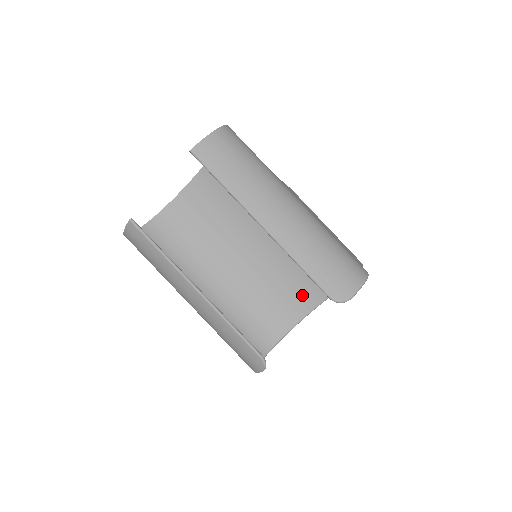
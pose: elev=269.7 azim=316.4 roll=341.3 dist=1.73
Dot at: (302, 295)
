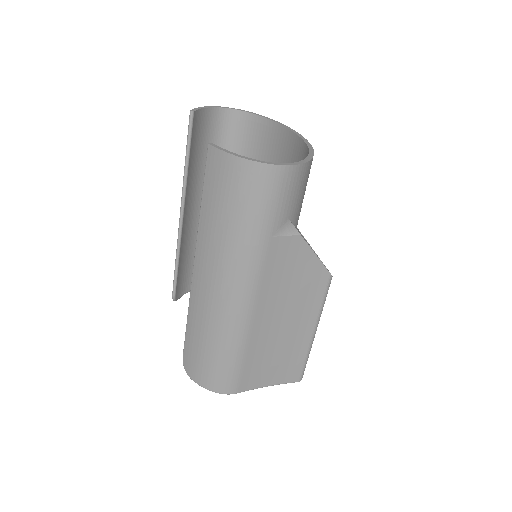
Dot at: occluded
